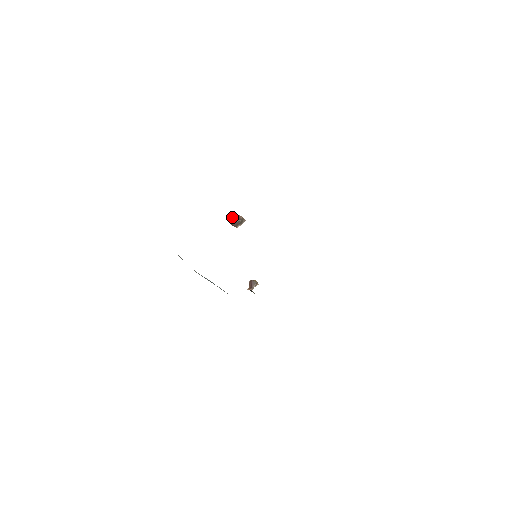
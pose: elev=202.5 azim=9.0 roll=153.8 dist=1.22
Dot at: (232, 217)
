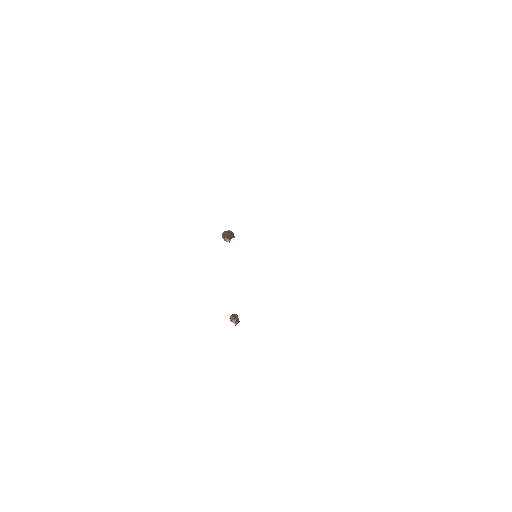
Dot at: (222, 237)
